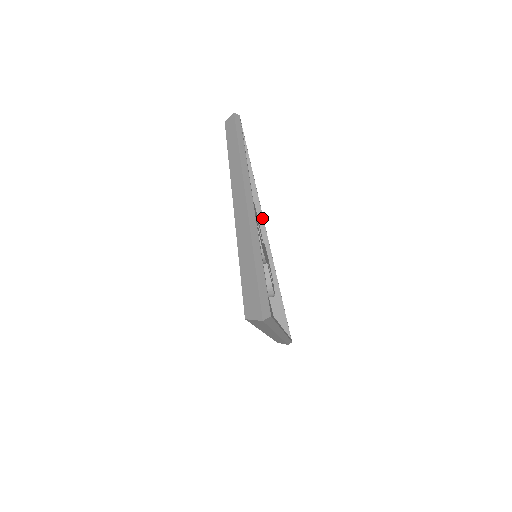
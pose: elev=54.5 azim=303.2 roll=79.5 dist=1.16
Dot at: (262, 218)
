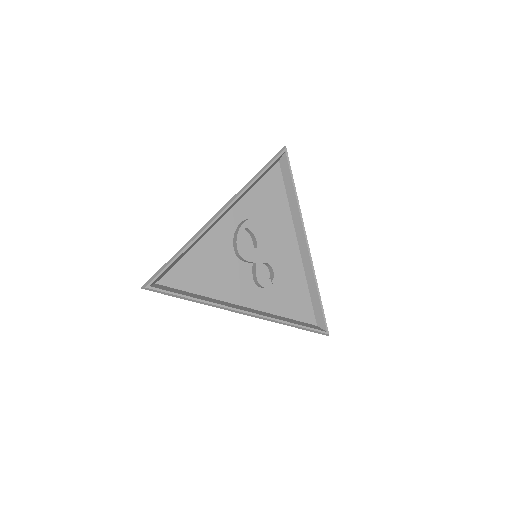
Dot at: (302, 228)
